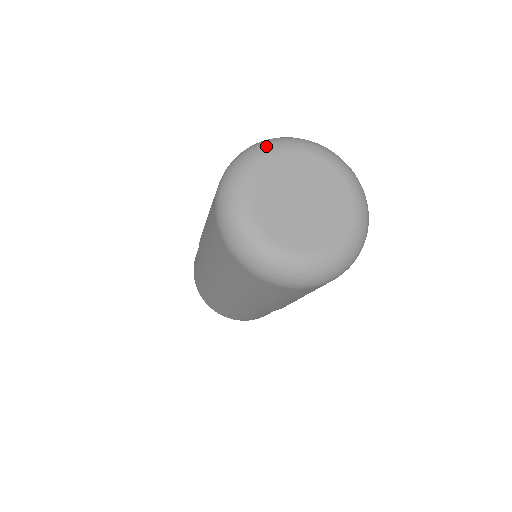
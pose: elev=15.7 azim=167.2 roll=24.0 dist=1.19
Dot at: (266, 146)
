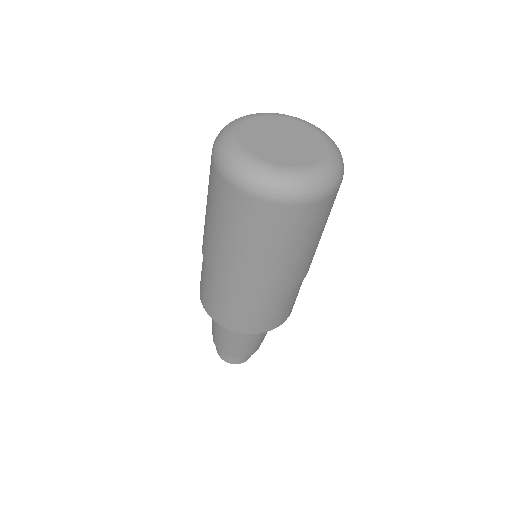
Dot at: (227, 131)
